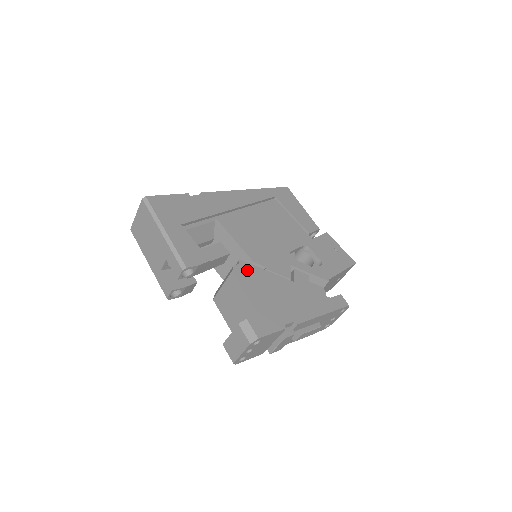
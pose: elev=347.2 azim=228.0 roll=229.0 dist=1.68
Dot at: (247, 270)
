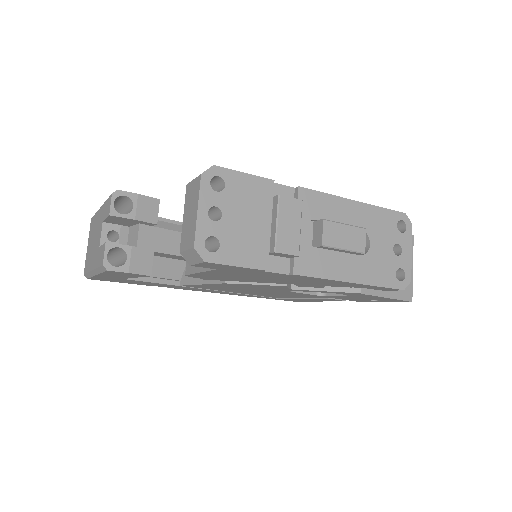
Dot at: occluded
